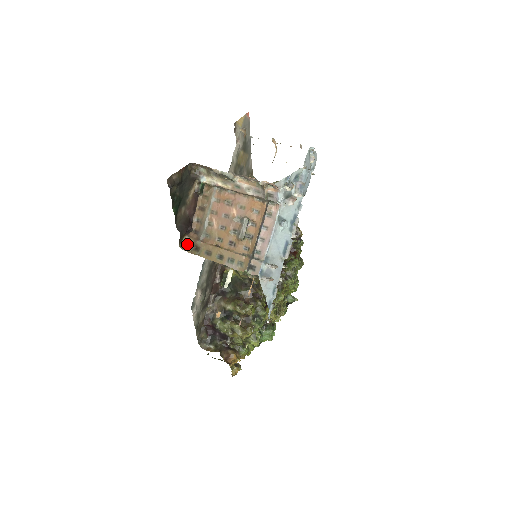
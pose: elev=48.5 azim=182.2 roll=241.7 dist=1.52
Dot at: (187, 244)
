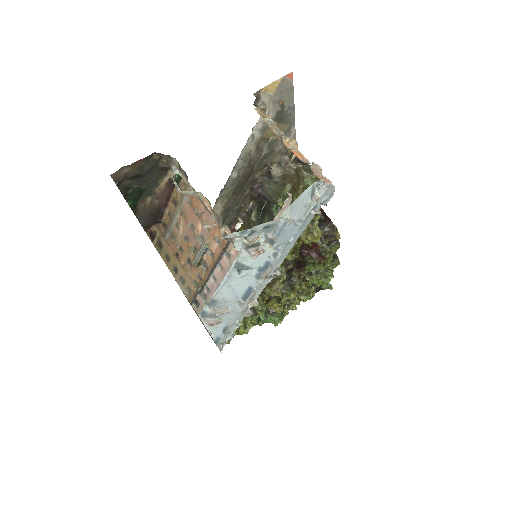
Dot at: (153, 235)
